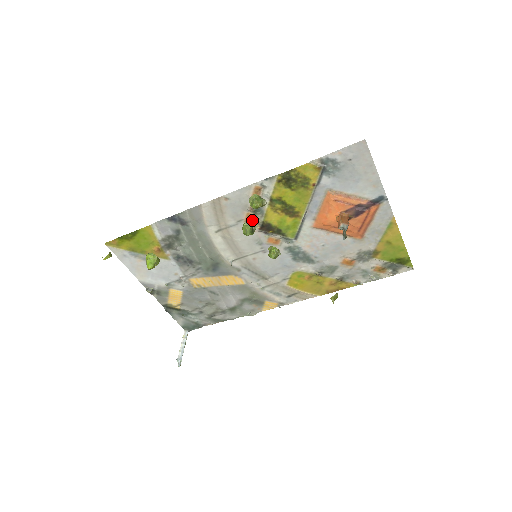
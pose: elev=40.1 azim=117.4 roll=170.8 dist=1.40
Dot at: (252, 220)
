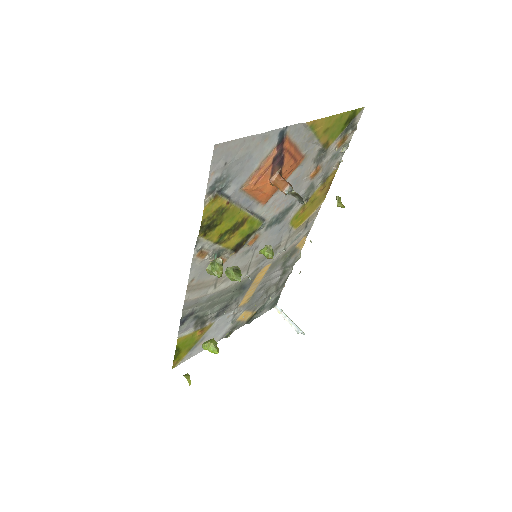
Dot at: (224, 259)
